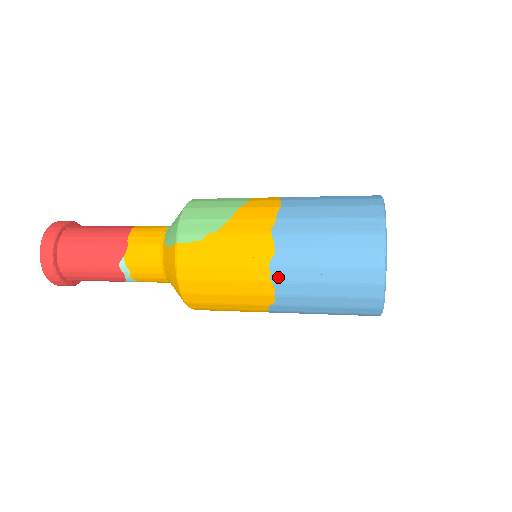
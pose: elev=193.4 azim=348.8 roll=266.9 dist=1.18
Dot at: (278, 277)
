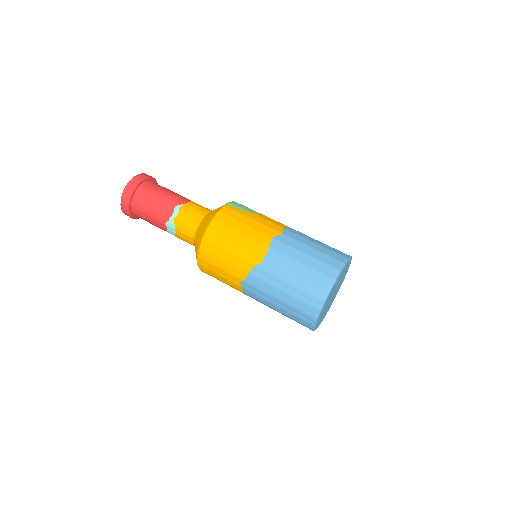
Dot at: (274, 246)
